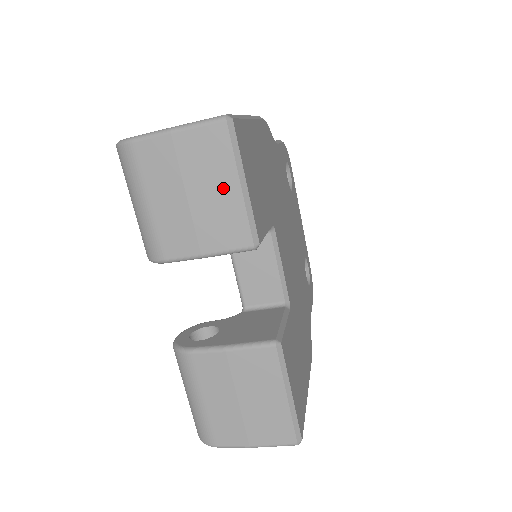
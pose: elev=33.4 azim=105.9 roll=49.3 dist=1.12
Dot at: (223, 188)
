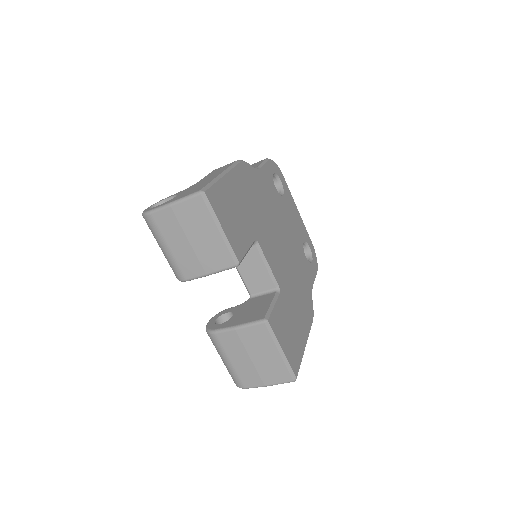
Dot at: (209, 234)
